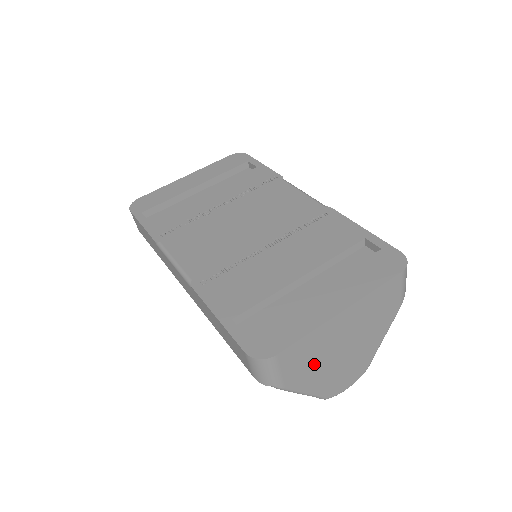
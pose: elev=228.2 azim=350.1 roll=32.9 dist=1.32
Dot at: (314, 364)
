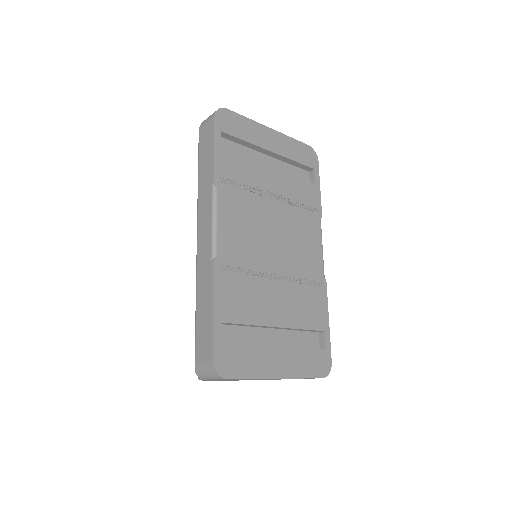
Dot at: occluded
